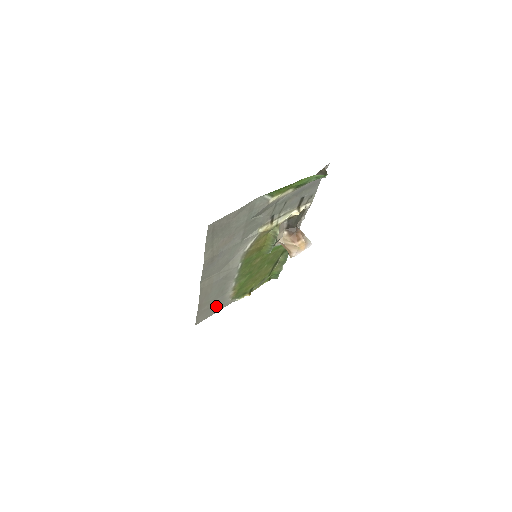
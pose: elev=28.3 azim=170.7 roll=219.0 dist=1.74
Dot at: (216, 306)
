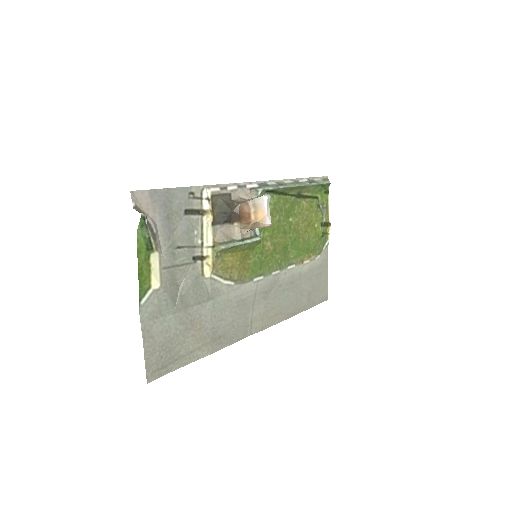
Dot at: (315, 279)
